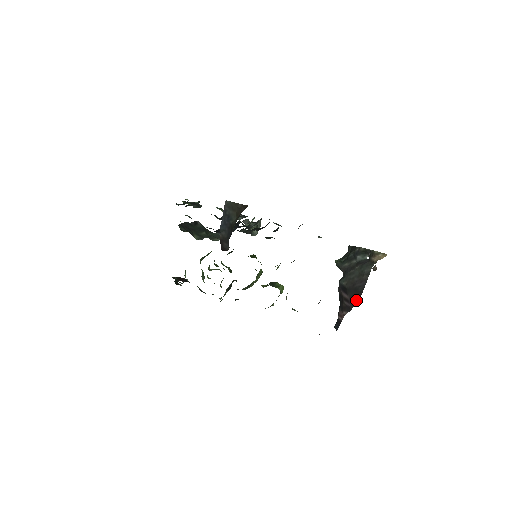
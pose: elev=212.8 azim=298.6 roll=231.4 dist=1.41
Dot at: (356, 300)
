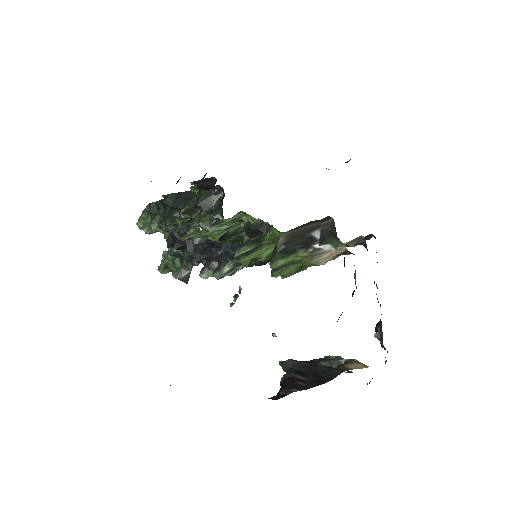
Dot at: (318, 383)
